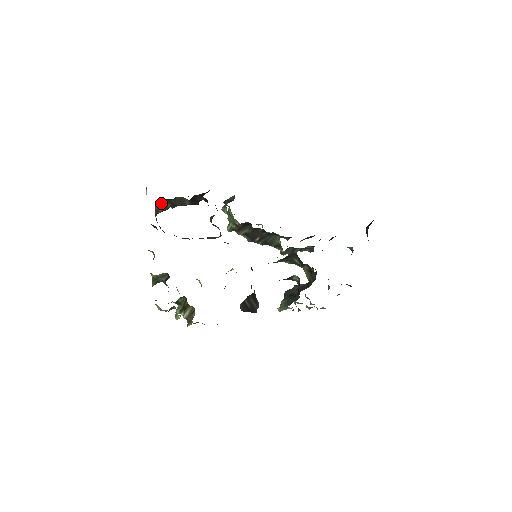
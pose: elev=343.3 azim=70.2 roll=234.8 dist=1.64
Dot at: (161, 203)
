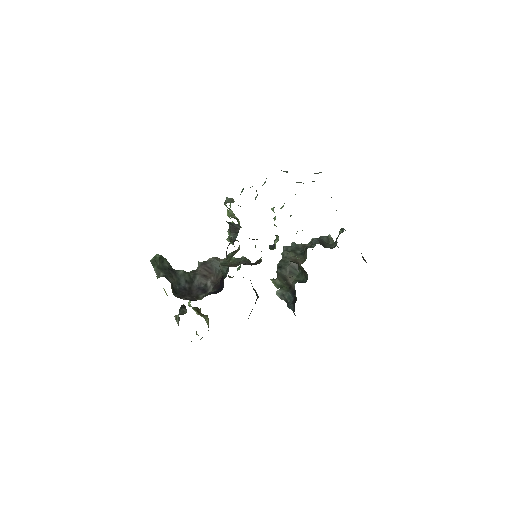
Dot at: occluded
